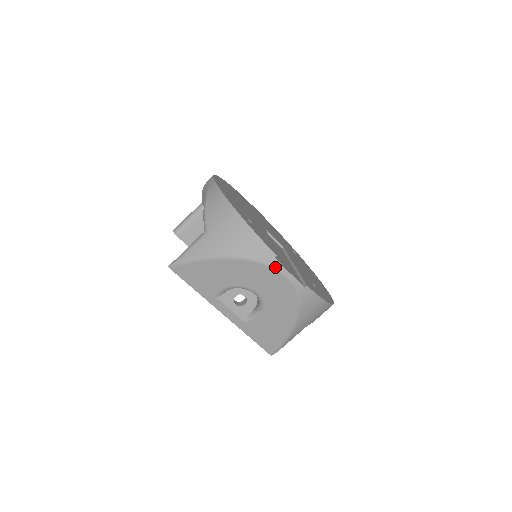
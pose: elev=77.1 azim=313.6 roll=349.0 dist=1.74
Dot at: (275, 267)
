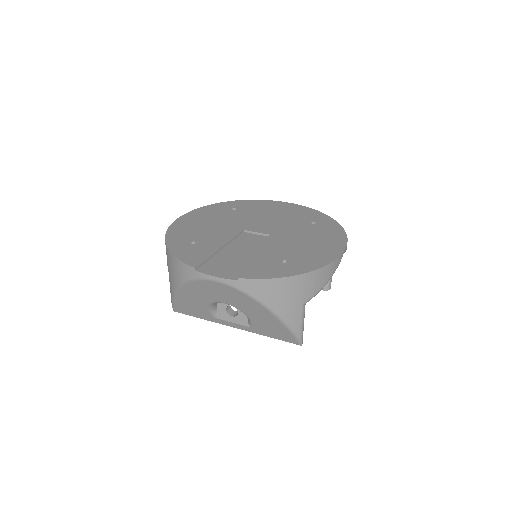
Dot at: (201, 278)
